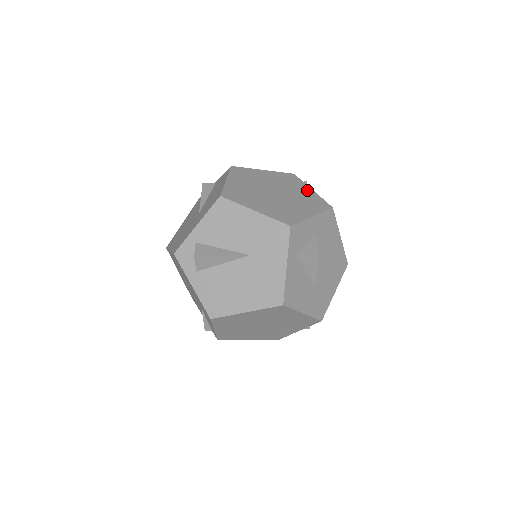
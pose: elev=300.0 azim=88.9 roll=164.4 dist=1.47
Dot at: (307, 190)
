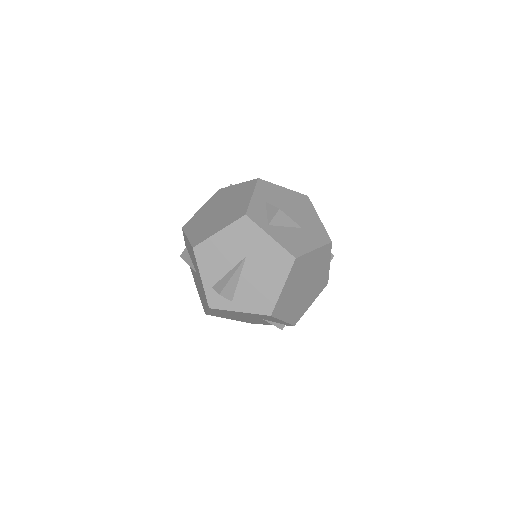
Dot at: (235, 188)
